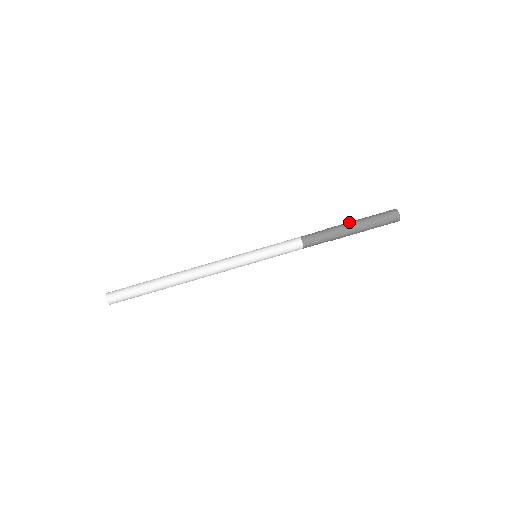
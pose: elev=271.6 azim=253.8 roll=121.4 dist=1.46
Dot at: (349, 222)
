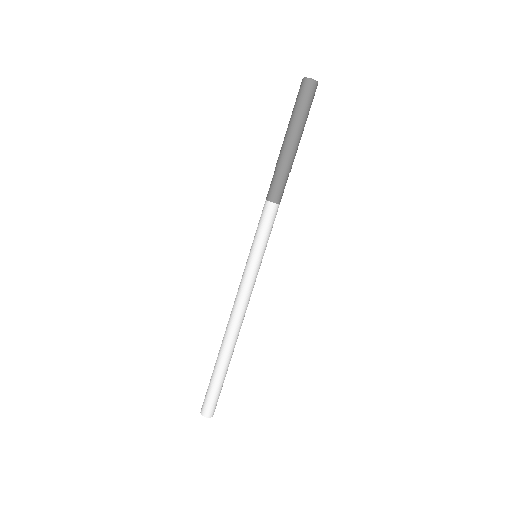
Dot at: (285, 139)
